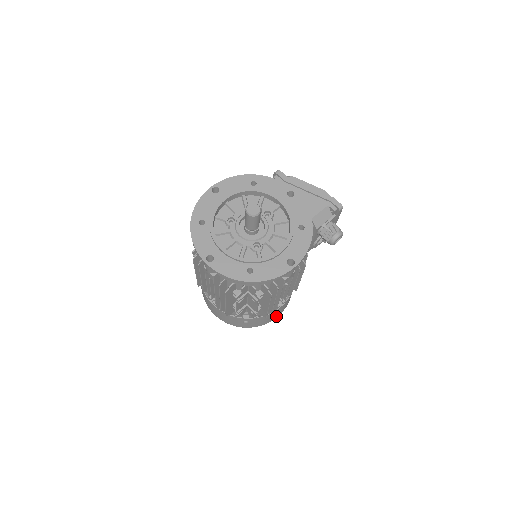
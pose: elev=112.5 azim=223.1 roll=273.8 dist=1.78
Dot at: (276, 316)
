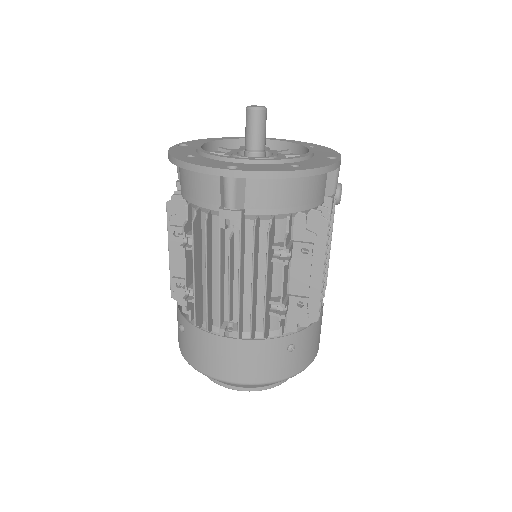
Dot at: (317, 345)
